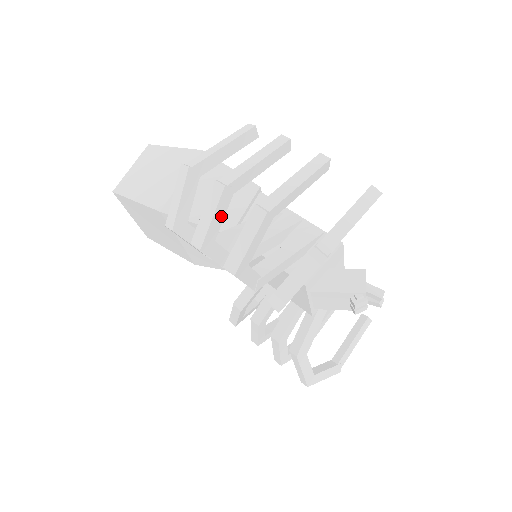
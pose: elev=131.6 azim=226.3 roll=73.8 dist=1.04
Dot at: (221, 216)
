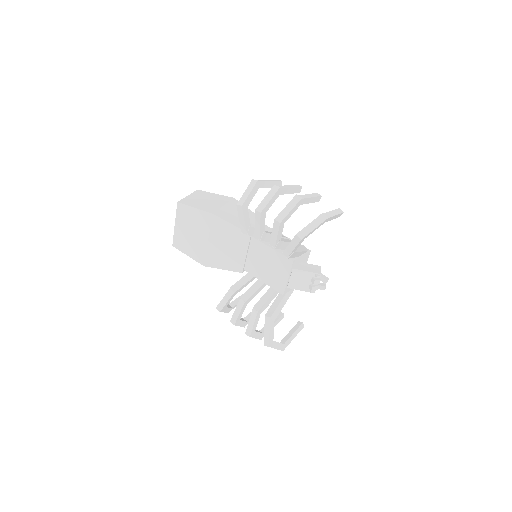
Dot at: (272, 202)
